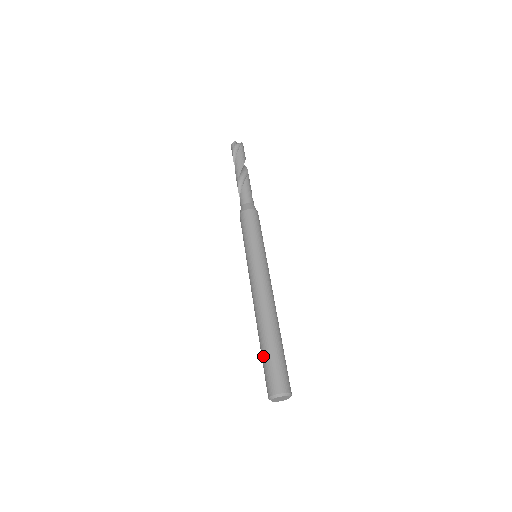
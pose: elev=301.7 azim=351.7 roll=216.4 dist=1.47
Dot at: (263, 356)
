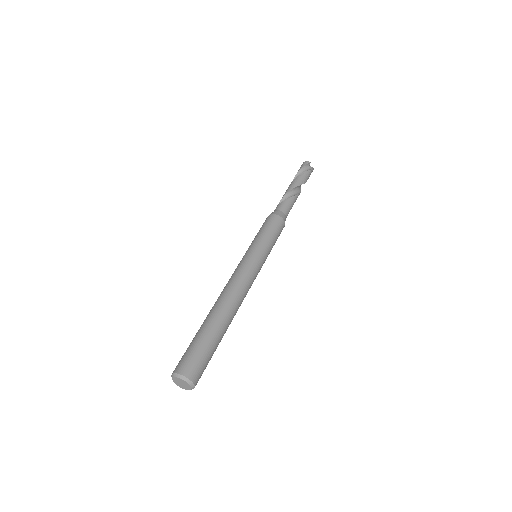
Dot at: (199, 336)
